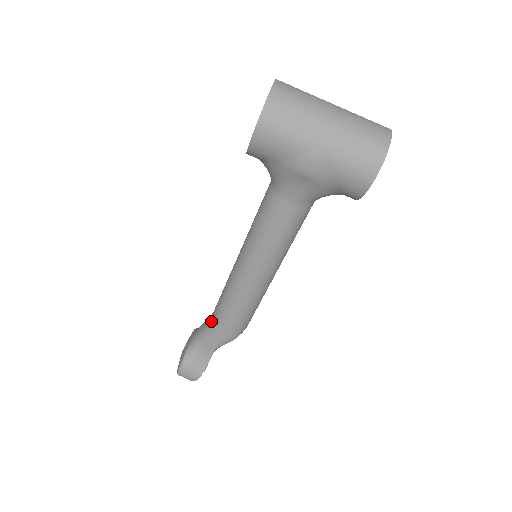
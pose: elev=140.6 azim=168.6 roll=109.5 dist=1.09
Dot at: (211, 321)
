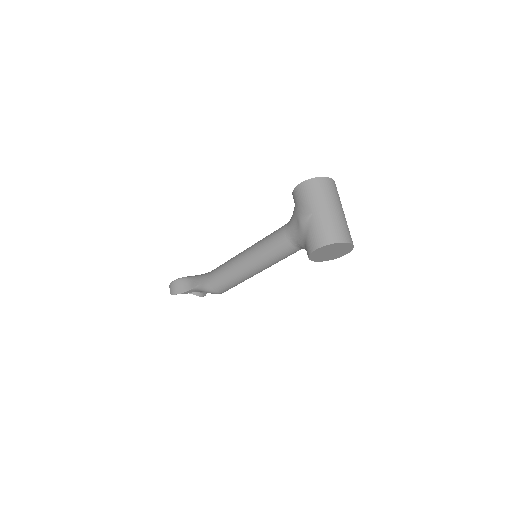
Dot at: (209, 272)
